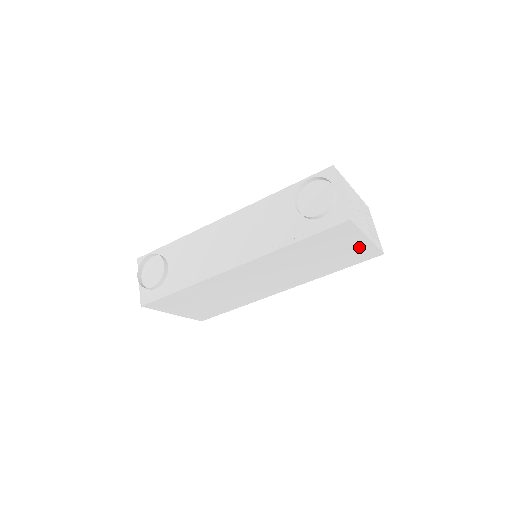
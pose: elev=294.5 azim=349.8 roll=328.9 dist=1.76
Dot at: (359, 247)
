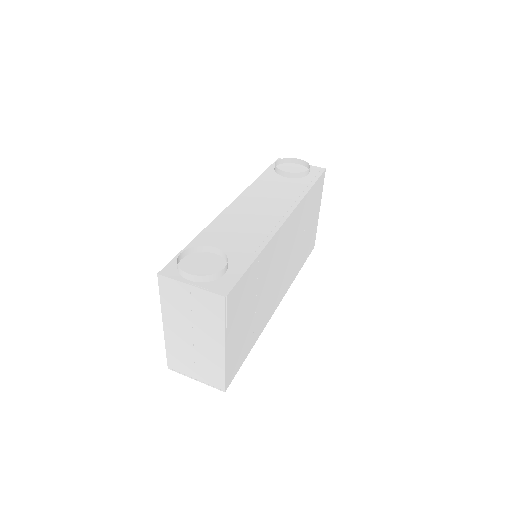
Dot at: (315, 224)
